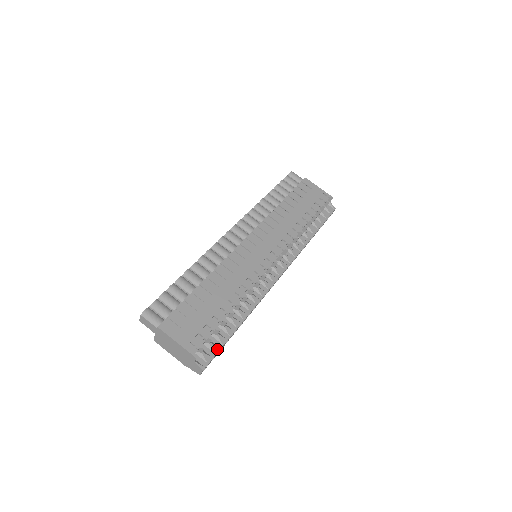
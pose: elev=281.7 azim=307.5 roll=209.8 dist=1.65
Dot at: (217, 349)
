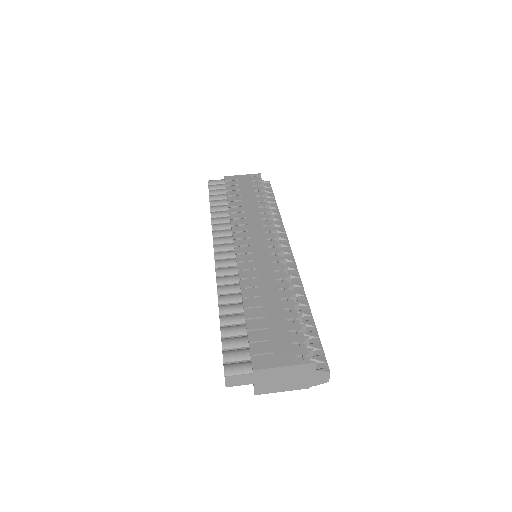
Dot at: (319, 345)
